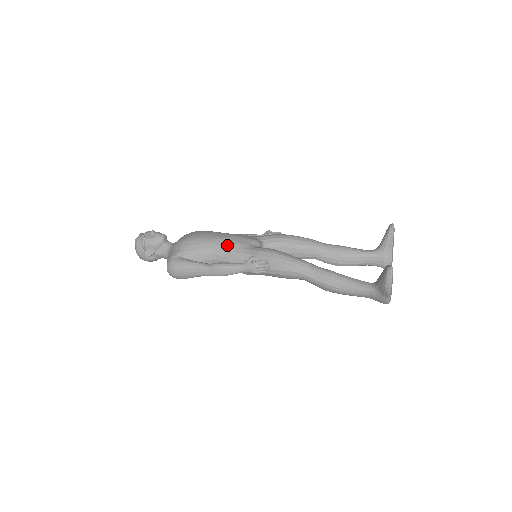
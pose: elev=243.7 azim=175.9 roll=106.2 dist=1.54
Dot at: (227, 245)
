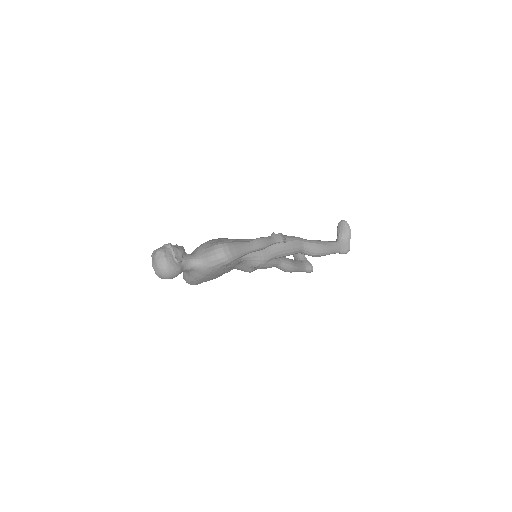
Dot at: (242, 239)
